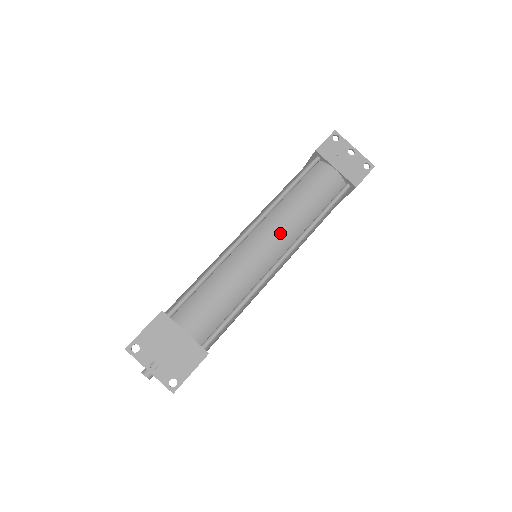
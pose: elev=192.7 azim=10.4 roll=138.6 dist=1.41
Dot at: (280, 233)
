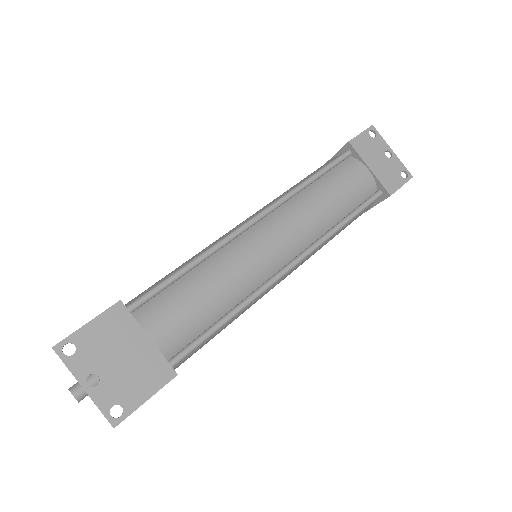
Dot at: (295, 230)
